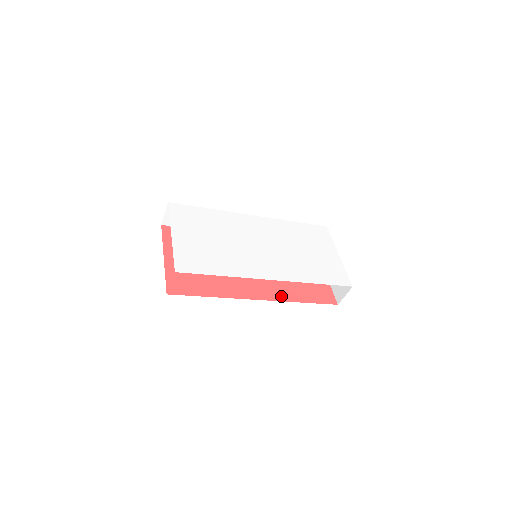
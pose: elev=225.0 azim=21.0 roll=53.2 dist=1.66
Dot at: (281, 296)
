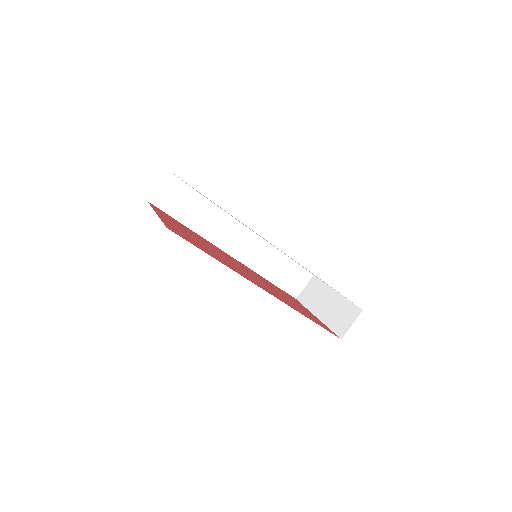
Dot at: (285, 302)
